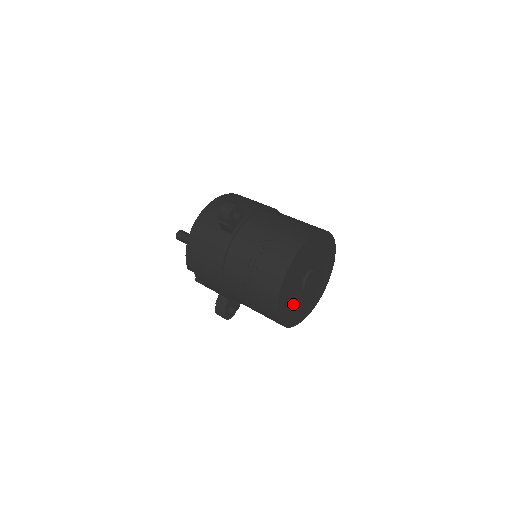
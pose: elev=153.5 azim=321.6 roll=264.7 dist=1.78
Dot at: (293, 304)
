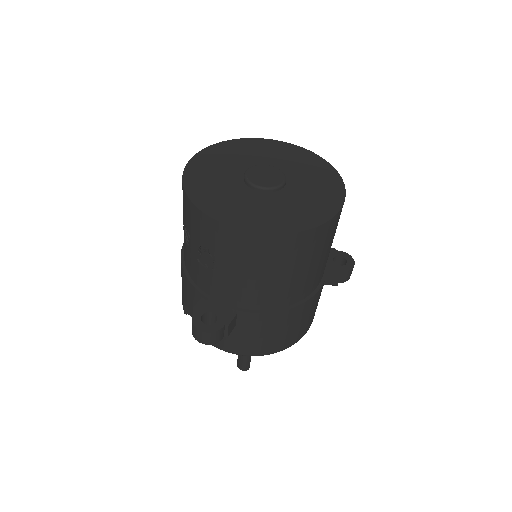
Dot at: (229, 195)
